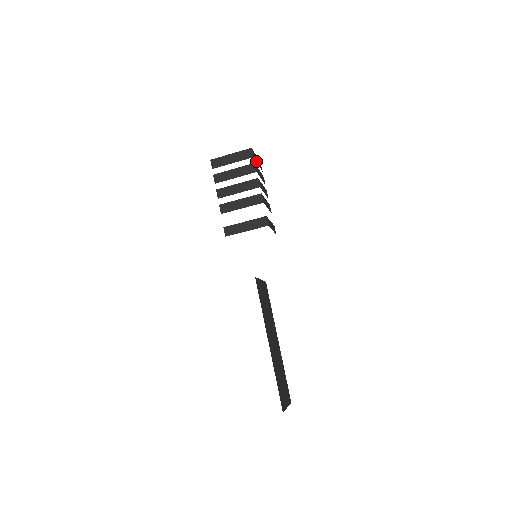
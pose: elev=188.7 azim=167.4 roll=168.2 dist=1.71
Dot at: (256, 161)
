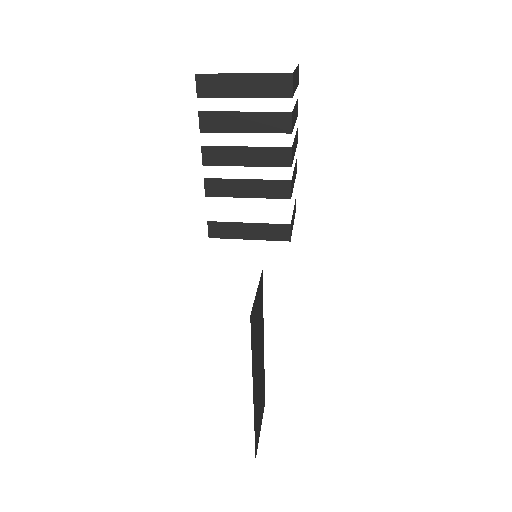
Dot at: (294, 90)
